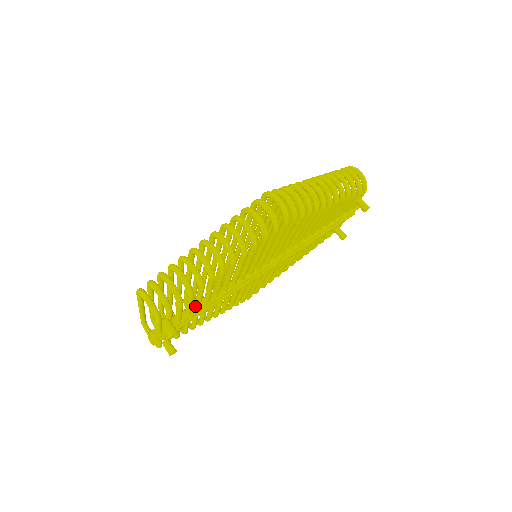
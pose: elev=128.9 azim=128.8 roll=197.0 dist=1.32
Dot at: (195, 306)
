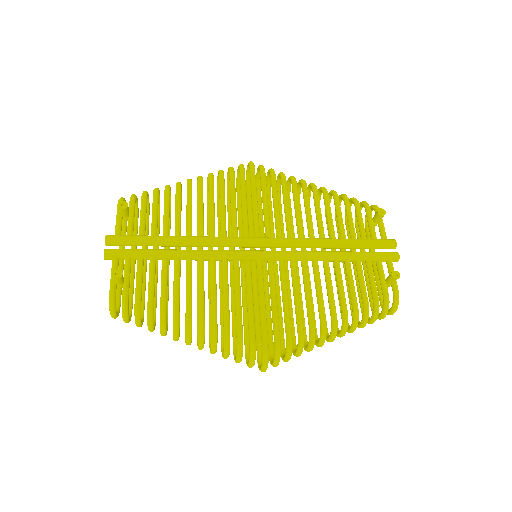
Dot at: (163, 234)
